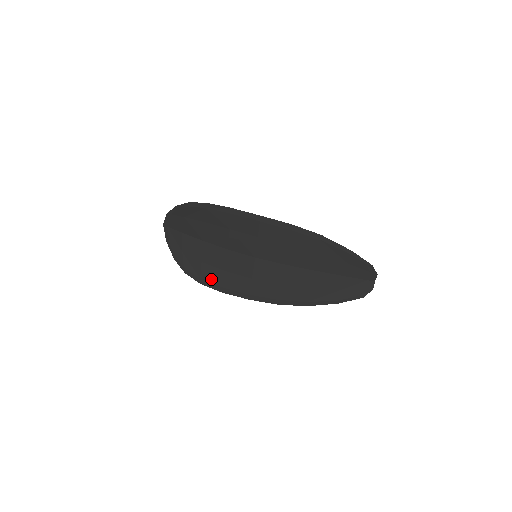
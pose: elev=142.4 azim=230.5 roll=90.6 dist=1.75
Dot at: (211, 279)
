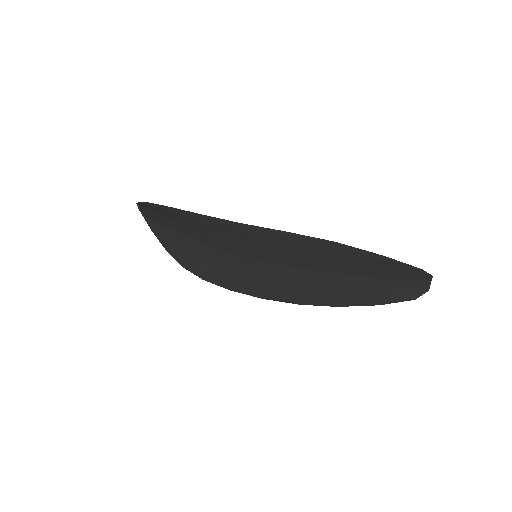
Dot at: (213, 277)
